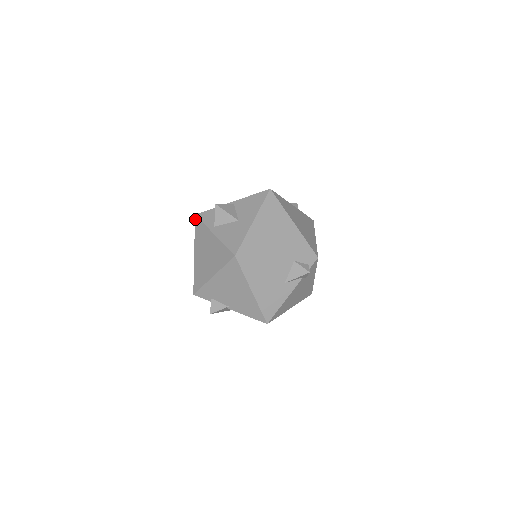
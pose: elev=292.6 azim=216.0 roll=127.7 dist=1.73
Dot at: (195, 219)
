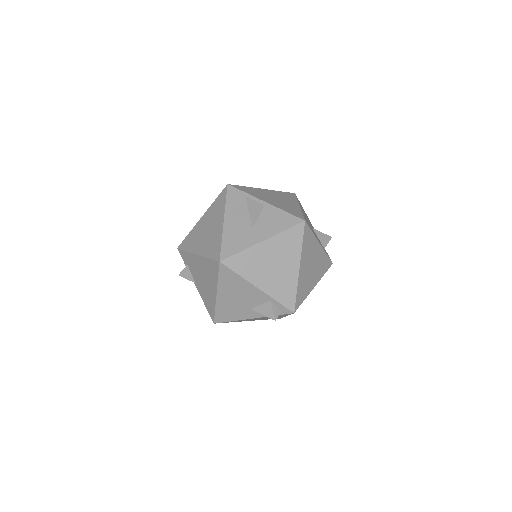
Dot at: (224, 188)
